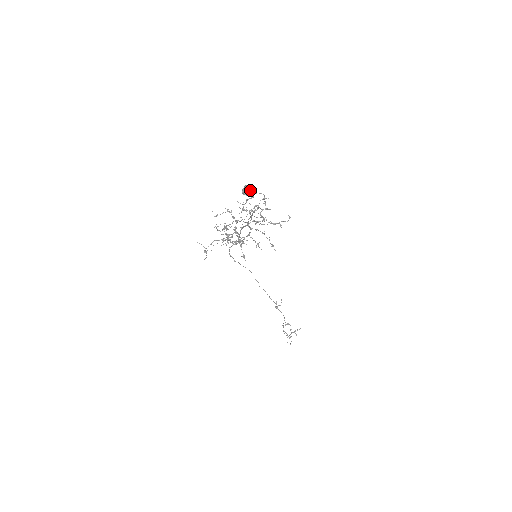
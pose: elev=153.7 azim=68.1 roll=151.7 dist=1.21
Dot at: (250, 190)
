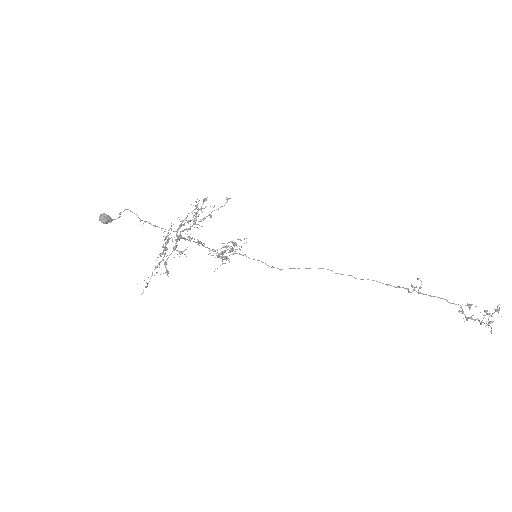
Dot at: (103, 217)
